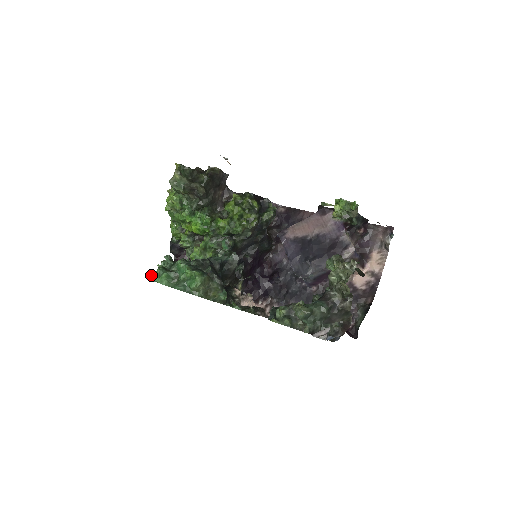
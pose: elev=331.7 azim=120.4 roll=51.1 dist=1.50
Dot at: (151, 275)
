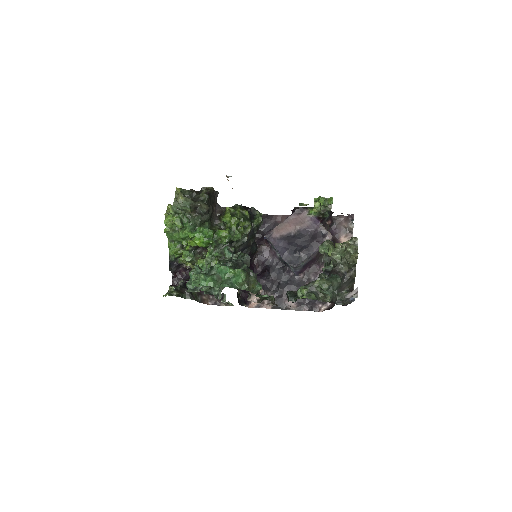
Dot at: (194, 282)
